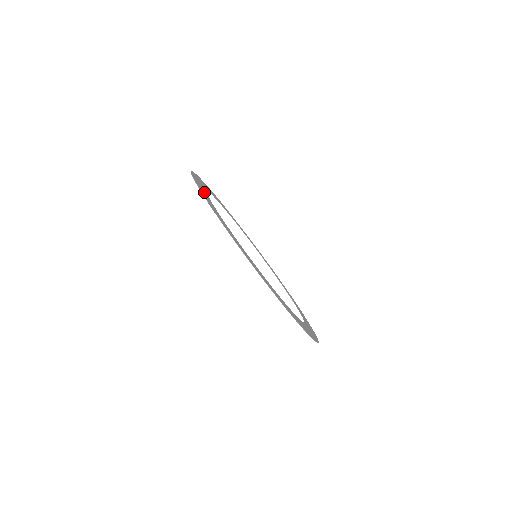
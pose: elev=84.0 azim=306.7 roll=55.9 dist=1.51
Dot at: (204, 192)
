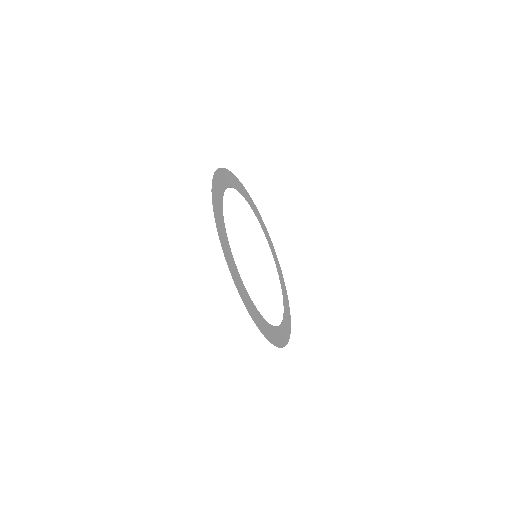
Dot at: (228, 250)
